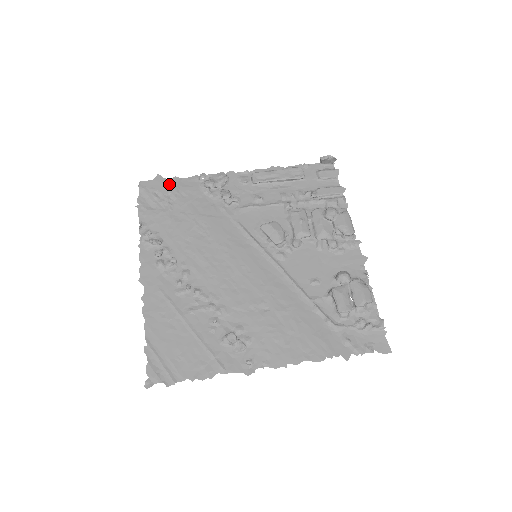
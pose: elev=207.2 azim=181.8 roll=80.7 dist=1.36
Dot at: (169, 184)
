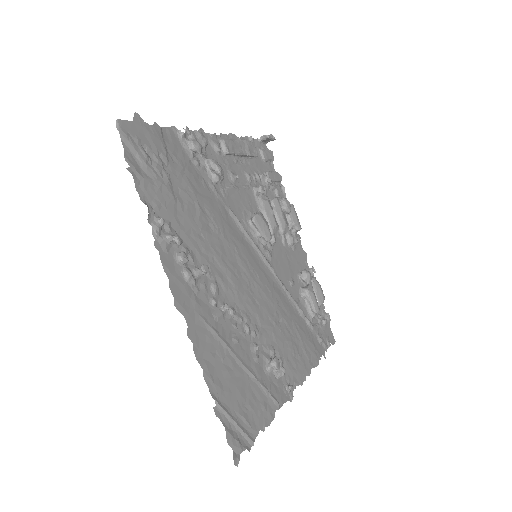
Dot at: (154, 135)
